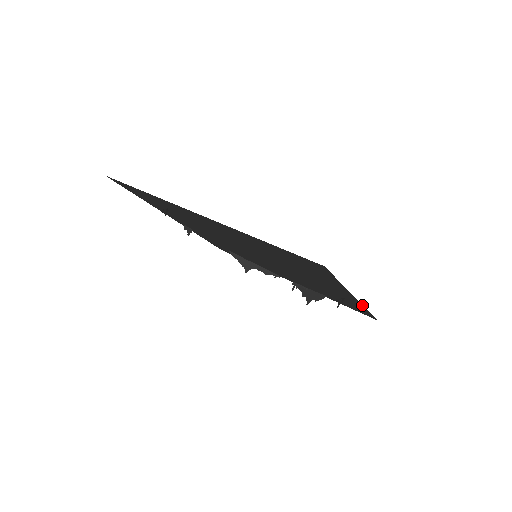
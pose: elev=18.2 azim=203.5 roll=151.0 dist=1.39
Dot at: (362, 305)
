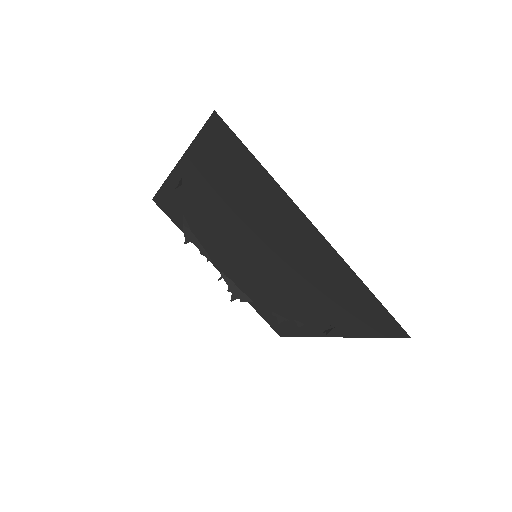
Dot at: (316, 336)
